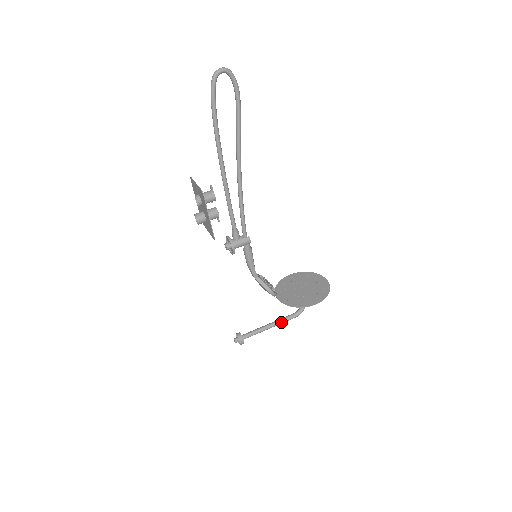
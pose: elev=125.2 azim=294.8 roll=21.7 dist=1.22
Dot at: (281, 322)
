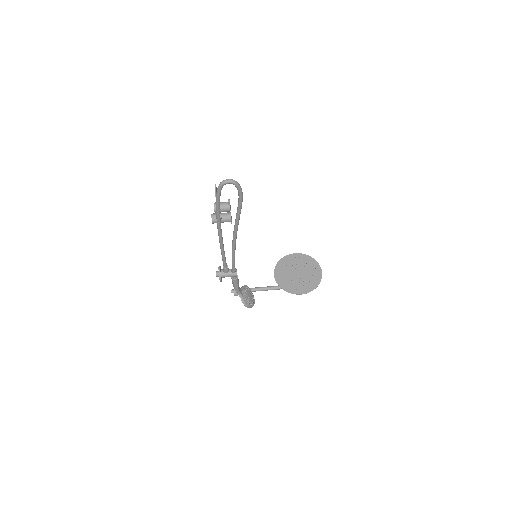
Dot at: (273, 289)
